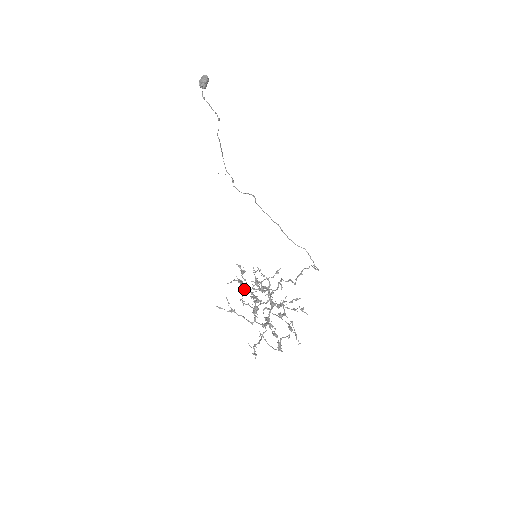
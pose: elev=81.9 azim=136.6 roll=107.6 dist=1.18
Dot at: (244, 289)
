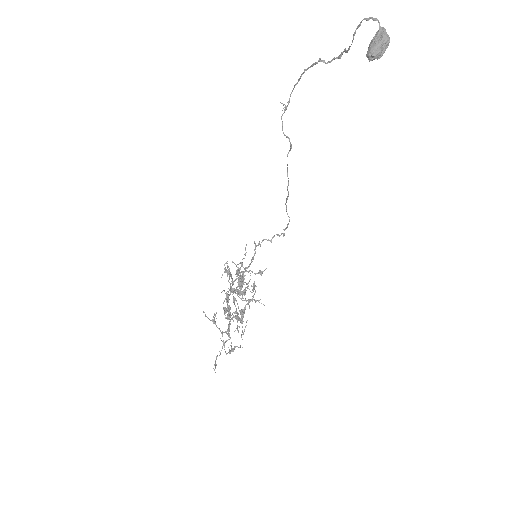
Dot at: (230, 290)
